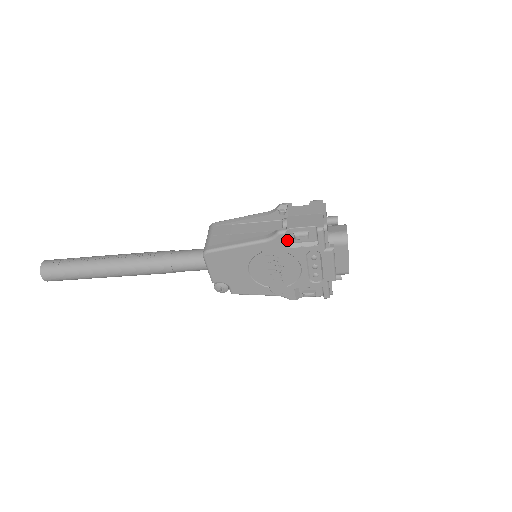
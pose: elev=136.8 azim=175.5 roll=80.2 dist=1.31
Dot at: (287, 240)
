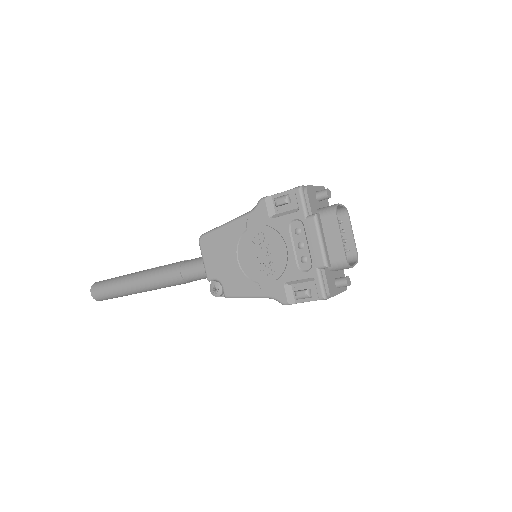
Dot at: (269, 209)
